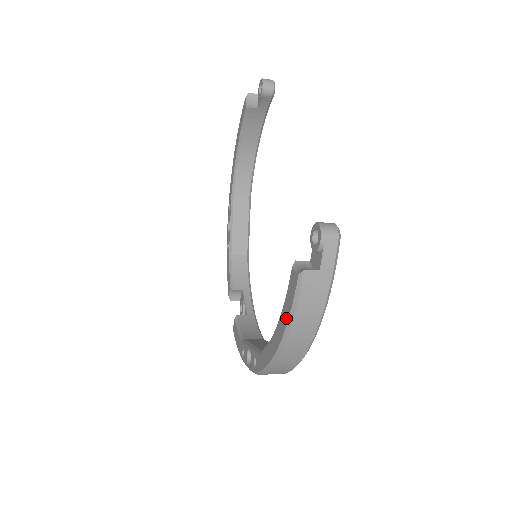
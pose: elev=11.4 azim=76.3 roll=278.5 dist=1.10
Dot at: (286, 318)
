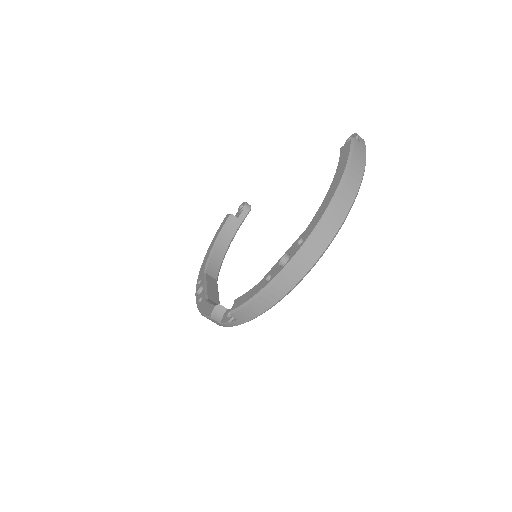
Dot at: (345, 162)
